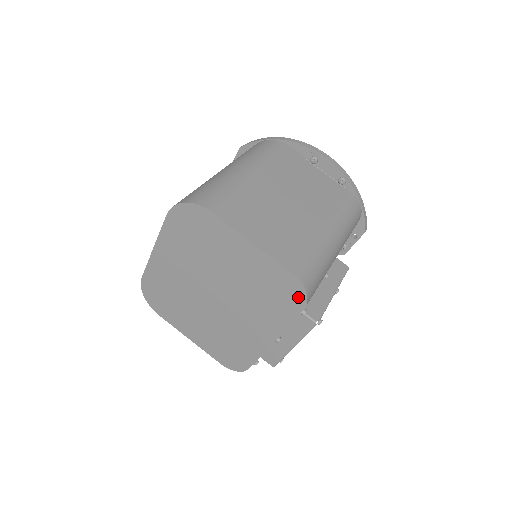
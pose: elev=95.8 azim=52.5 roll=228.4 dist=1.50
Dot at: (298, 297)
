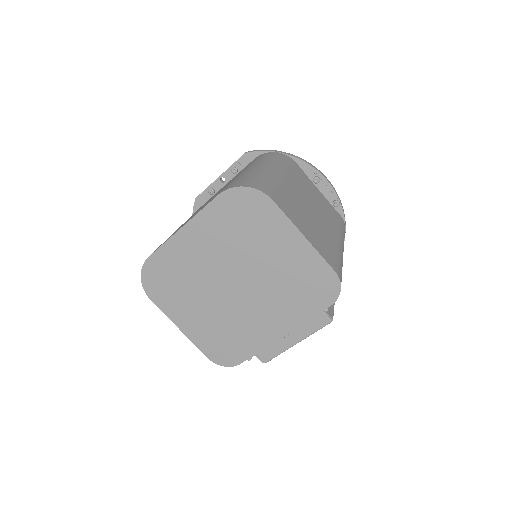
Dot at: (330, 293)
